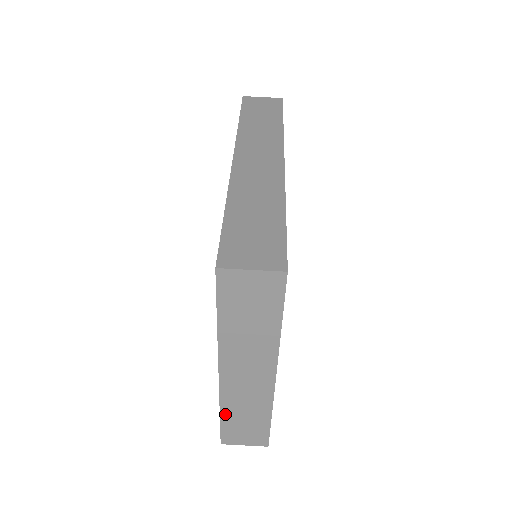
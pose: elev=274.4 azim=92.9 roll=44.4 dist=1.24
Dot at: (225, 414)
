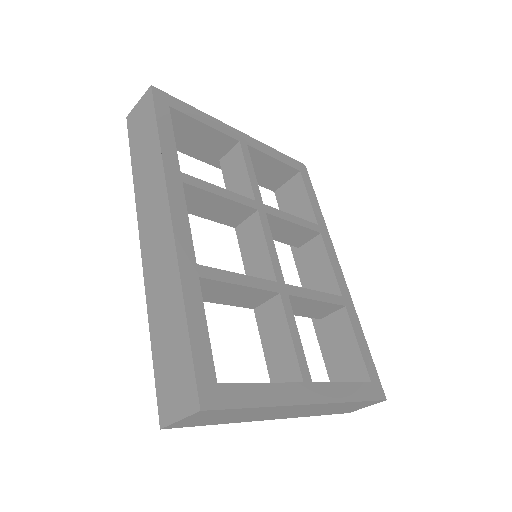
Dot at: (320, 414)
